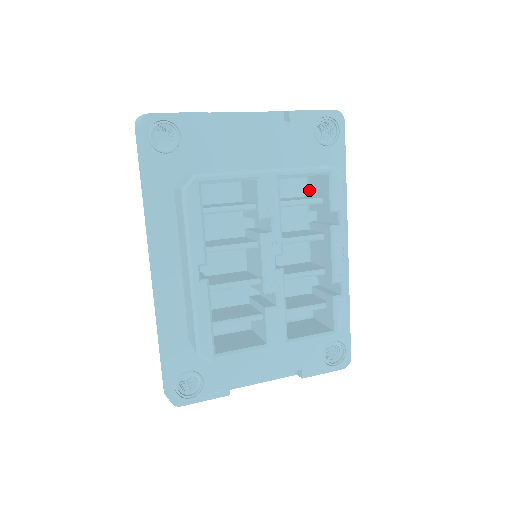
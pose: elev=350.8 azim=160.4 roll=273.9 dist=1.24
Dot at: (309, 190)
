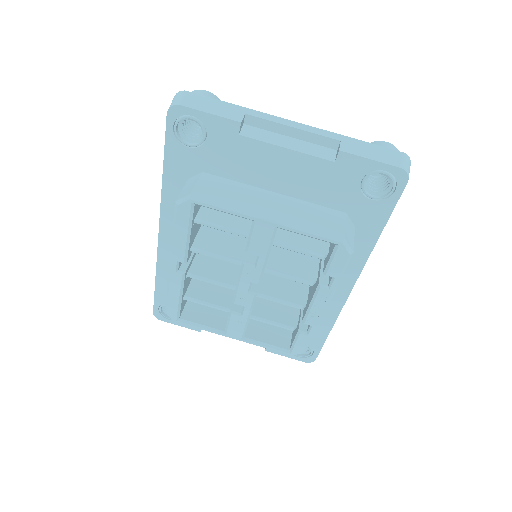
Dot at: occluded
